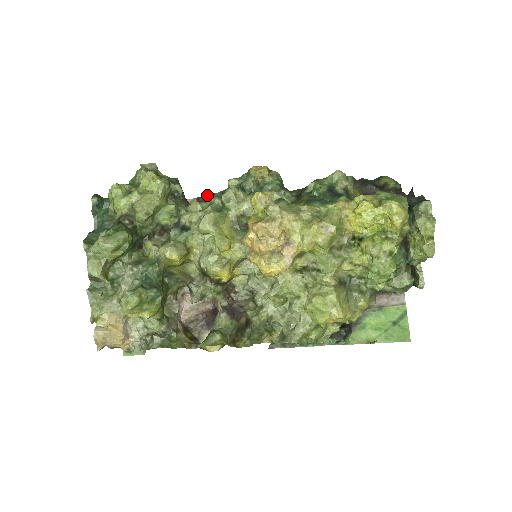
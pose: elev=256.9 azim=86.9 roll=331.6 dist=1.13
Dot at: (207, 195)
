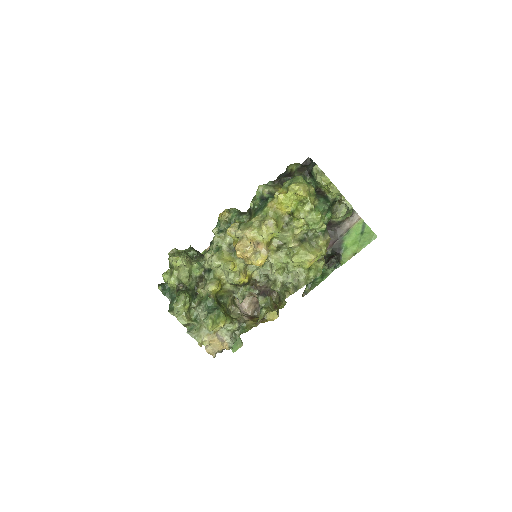
Dot at: occluded
